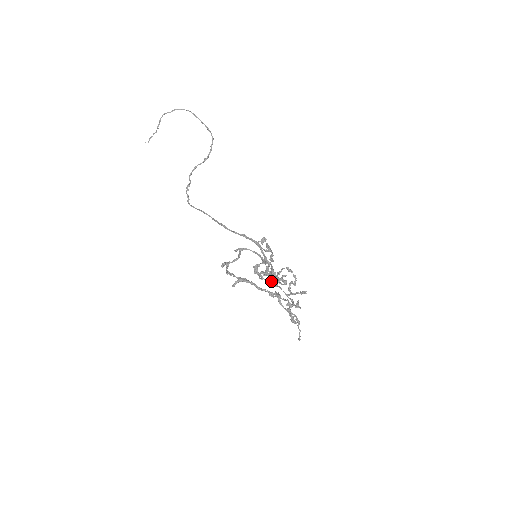
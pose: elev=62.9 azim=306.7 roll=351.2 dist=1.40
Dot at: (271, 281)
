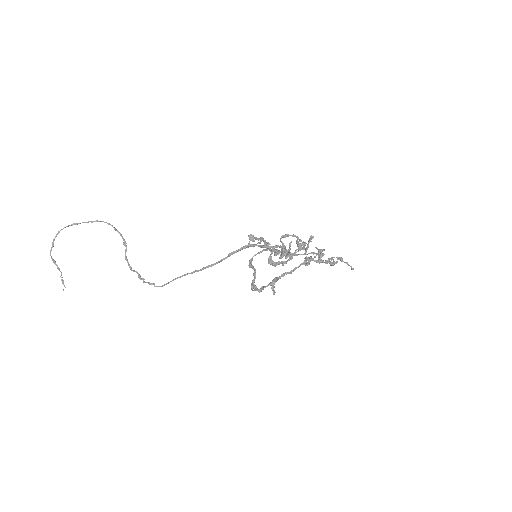
Dot at: occluded
